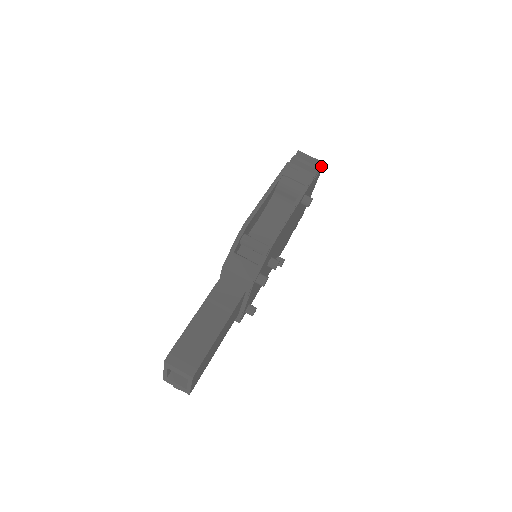
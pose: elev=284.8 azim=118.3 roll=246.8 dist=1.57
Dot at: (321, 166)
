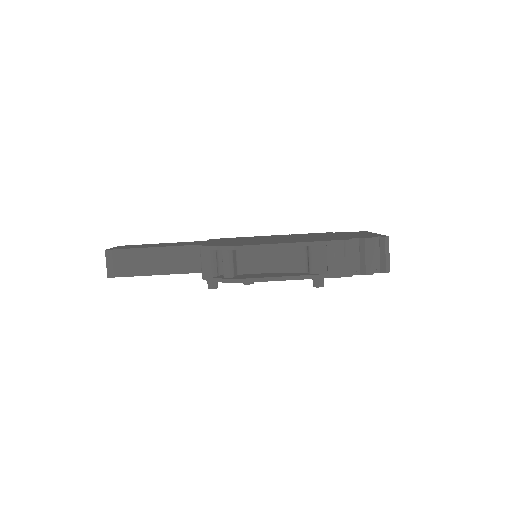
Dot at: (383, 271)
